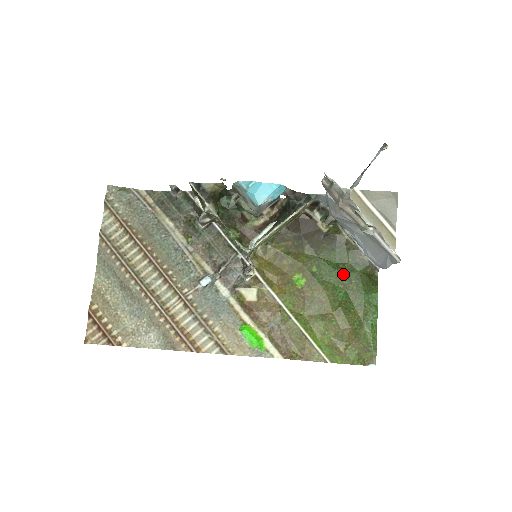
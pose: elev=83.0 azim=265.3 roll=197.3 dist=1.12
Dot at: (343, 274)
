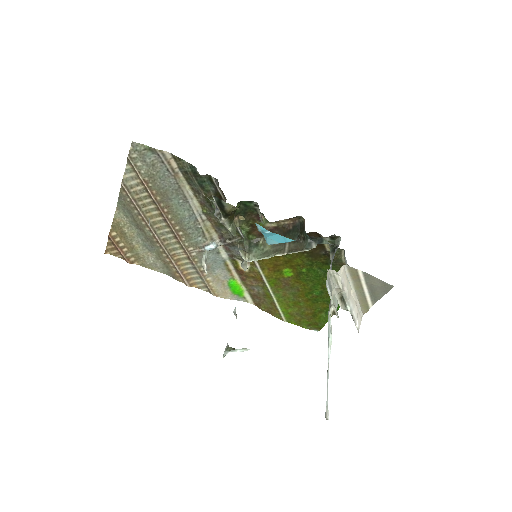
Dot at: occluded
